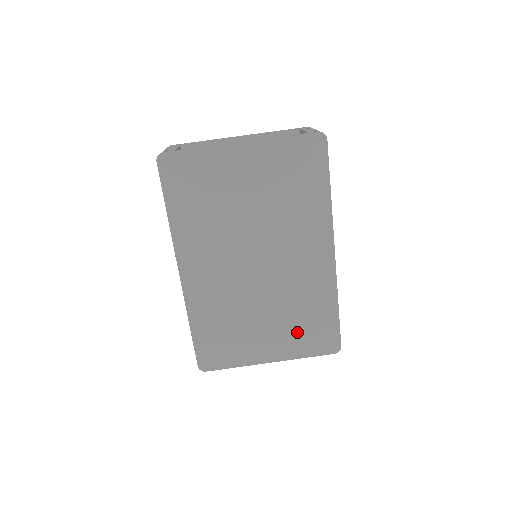
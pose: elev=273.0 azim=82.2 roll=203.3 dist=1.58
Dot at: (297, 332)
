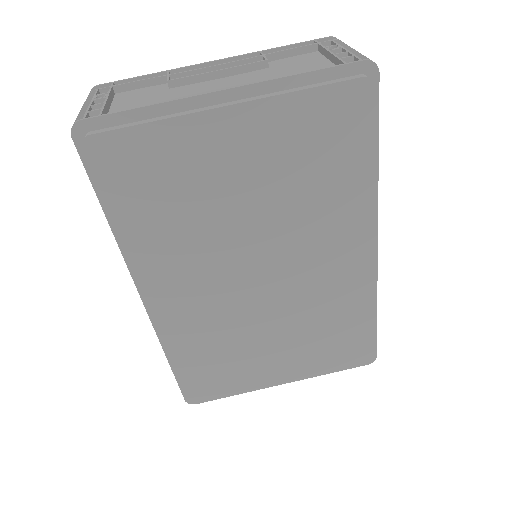
Dot at: (319, 350)
